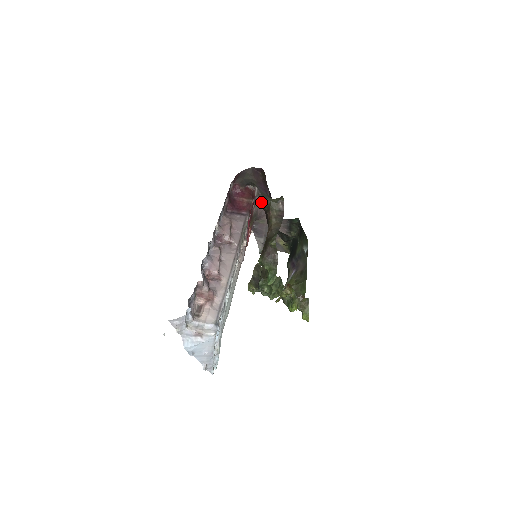
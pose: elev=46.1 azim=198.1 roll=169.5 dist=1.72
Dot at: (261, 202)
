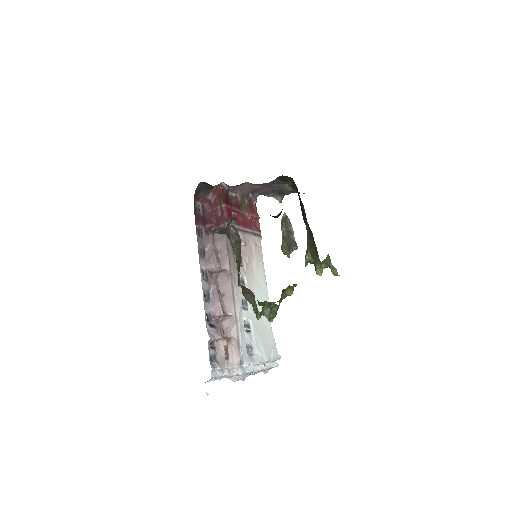
Dot at: (218, 233)
